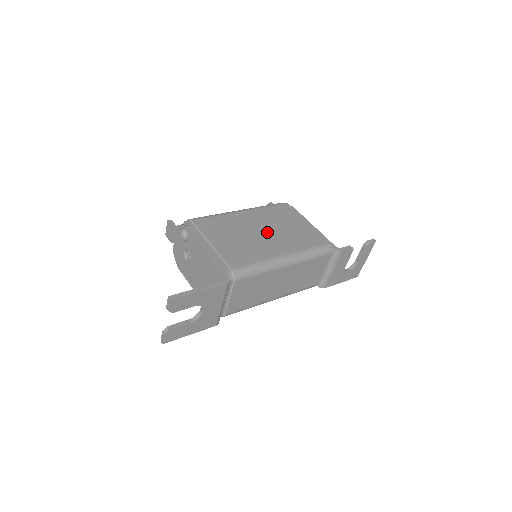
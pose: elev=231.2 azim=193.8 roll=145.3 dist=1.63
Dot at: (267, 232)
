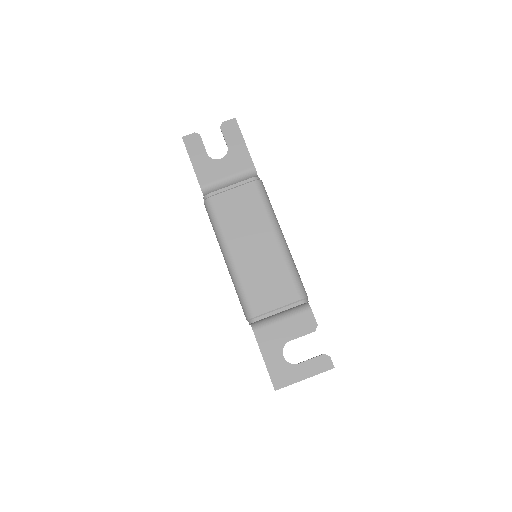
Dot at: occluded
